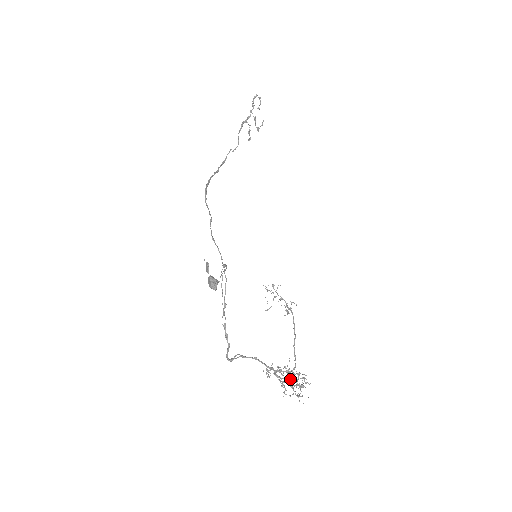
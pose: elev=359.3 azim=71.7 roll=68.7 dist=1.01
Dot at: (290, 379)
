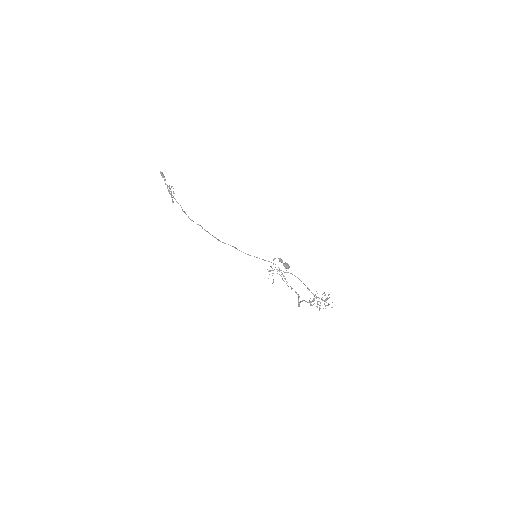
Dot at: occluded
